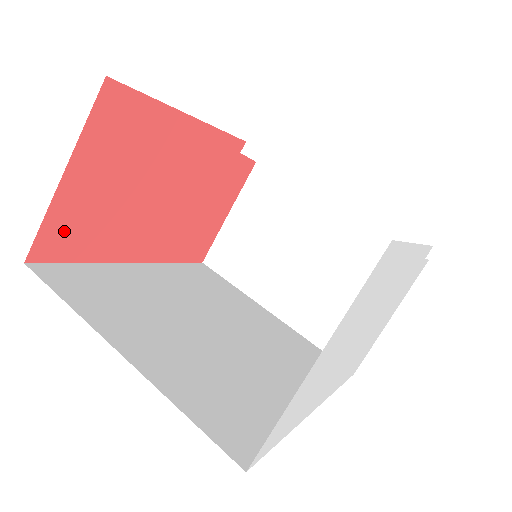
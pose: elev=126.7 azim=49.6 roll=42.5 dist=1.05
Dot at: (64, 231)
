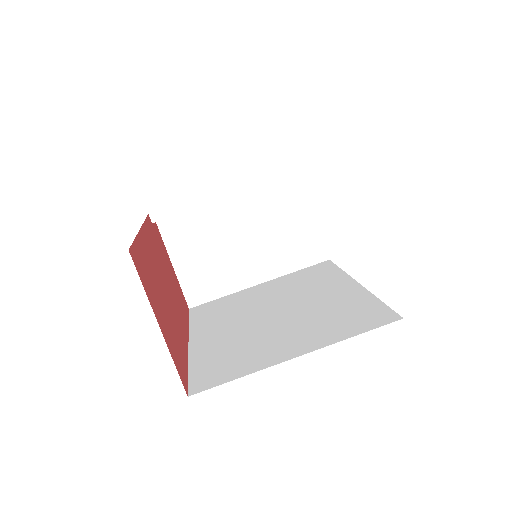
Dot at: (177, 359)
